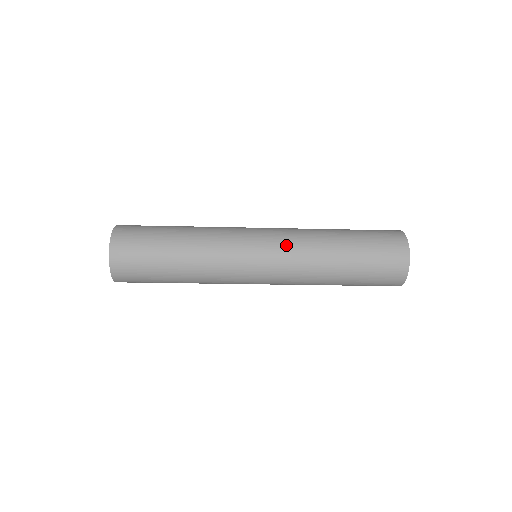
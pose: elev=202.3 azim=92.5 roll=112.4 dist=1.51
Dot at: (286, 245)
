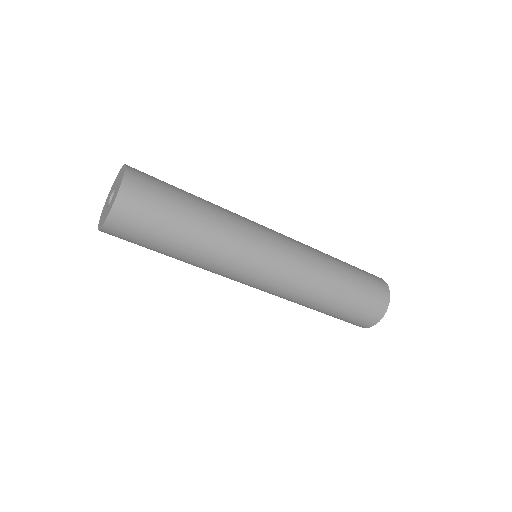
Dot at: (295, 241)
